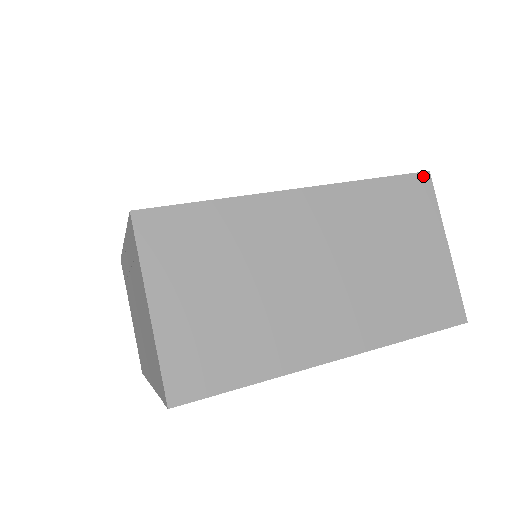
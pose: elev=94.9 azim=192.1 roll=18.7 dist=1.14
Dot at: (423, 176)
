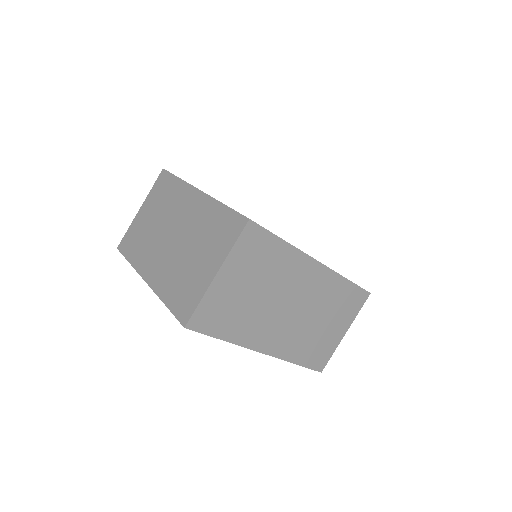
Dot at: (366, 294)
